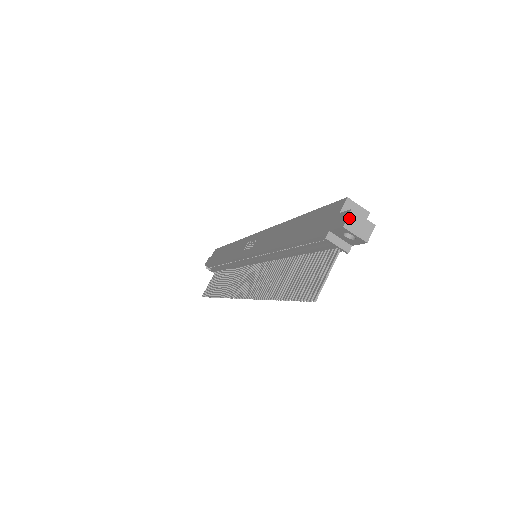
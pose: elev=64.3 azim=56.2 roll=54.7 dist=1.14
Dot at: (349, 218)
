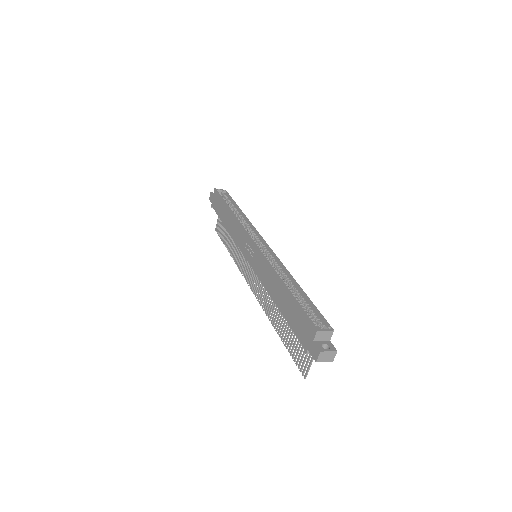
Dot at: (319, 356)
